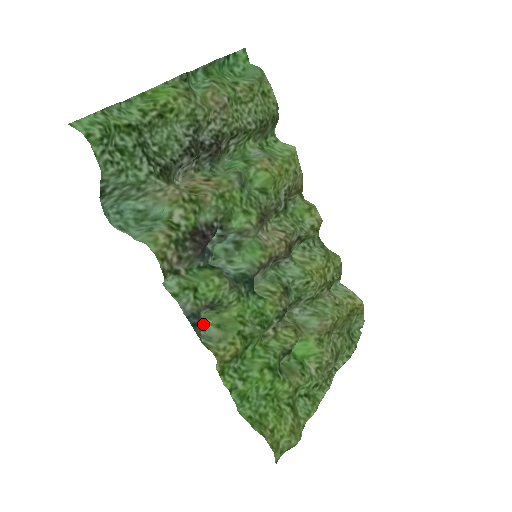
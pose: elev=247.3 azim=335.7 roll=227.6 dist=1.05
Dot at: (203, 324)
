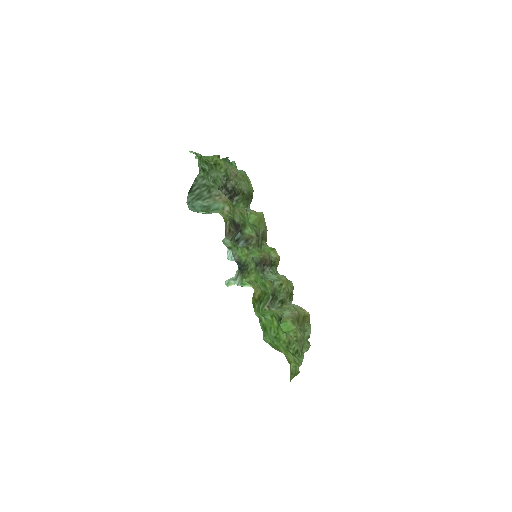
Dot at: (234, 284)
